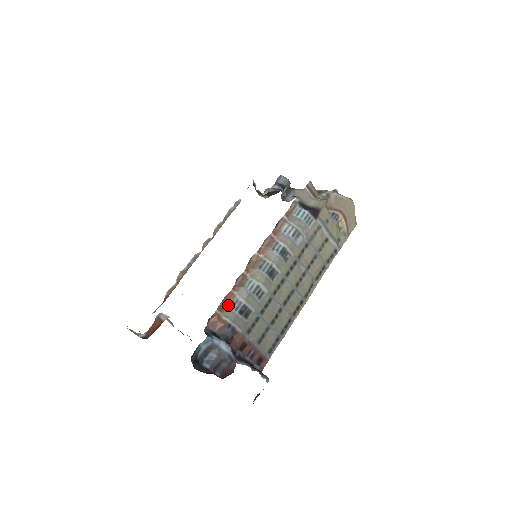
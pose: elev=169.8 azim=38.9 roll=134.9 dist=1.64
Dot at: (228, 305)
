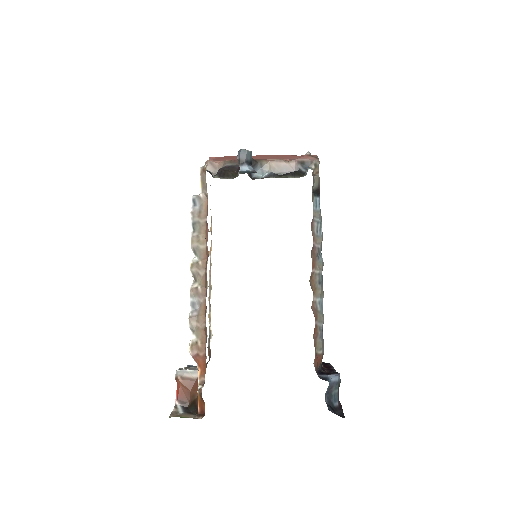
Dot at: (316, 338)
